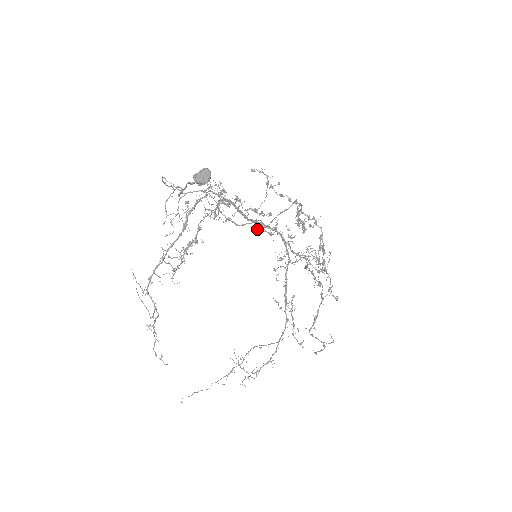
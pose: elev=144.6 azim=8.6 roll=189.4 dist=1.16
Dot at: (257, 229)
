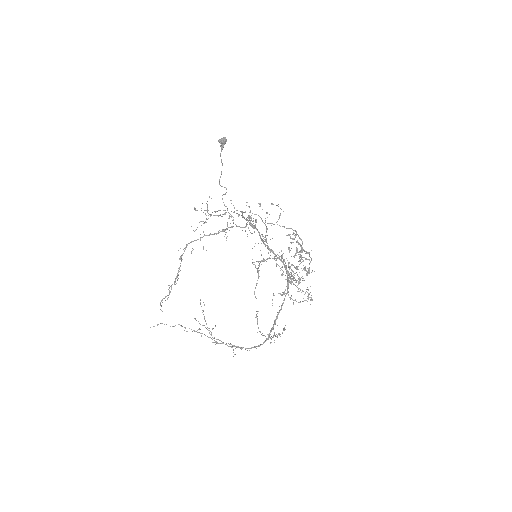
Dot at: occluded
